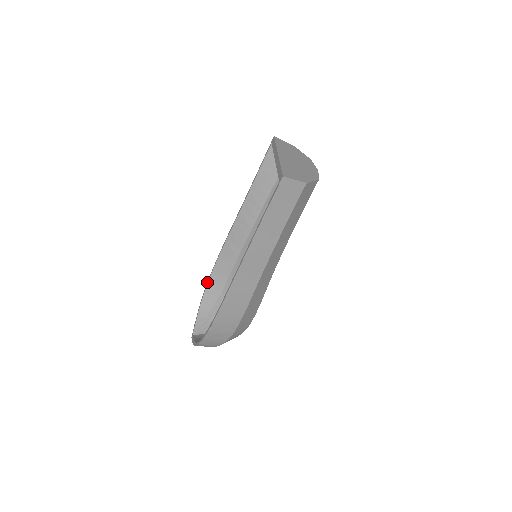
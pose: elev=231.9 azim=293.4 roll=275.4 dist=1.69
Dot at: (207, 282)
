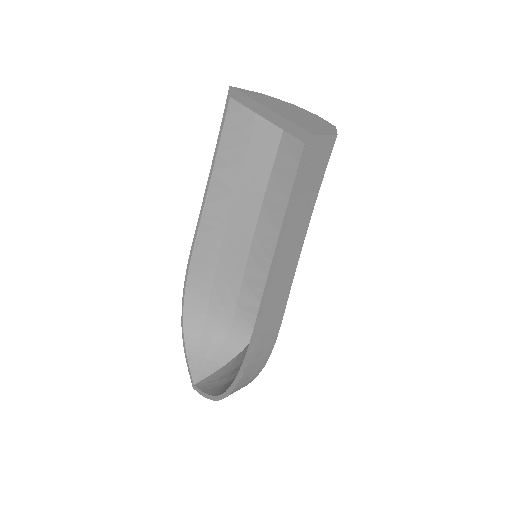
Dot at: occluded
